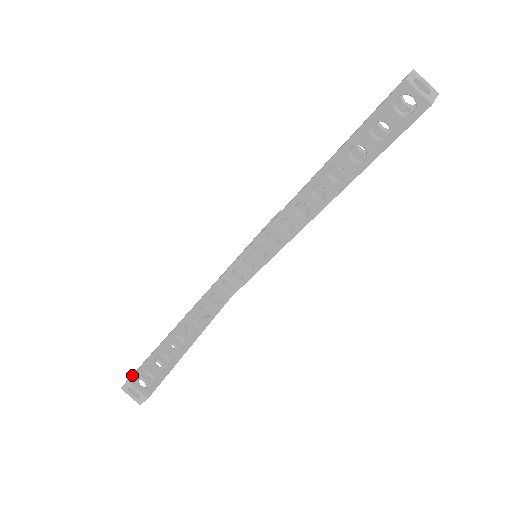
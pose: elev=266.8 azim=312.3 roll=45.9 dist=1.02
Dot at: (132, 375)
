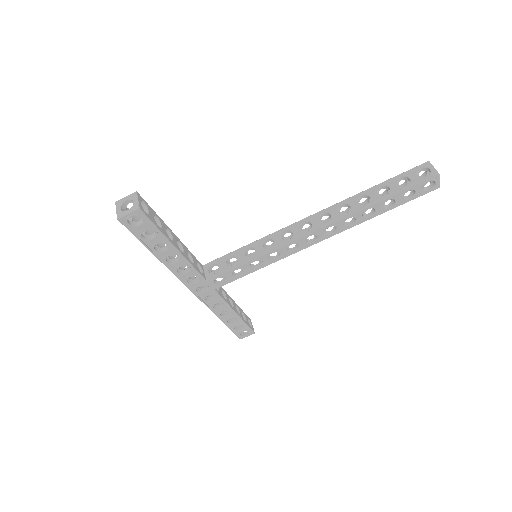
Dot at: occluded
